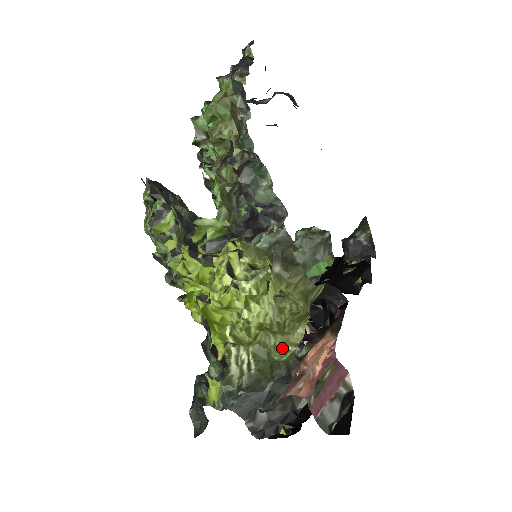
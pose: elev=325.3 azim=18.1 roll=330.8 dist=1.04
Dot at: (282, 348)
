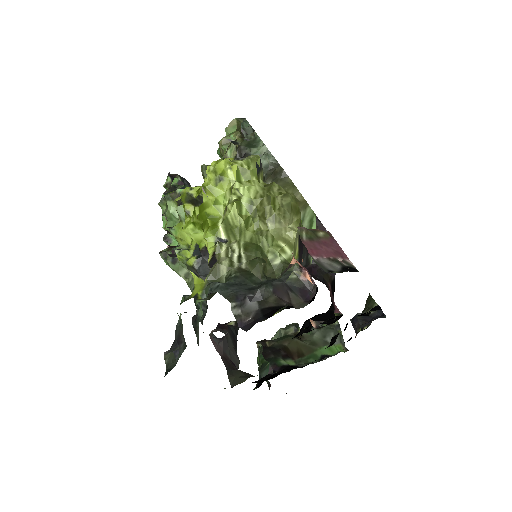
Dot at: (275, 243)
